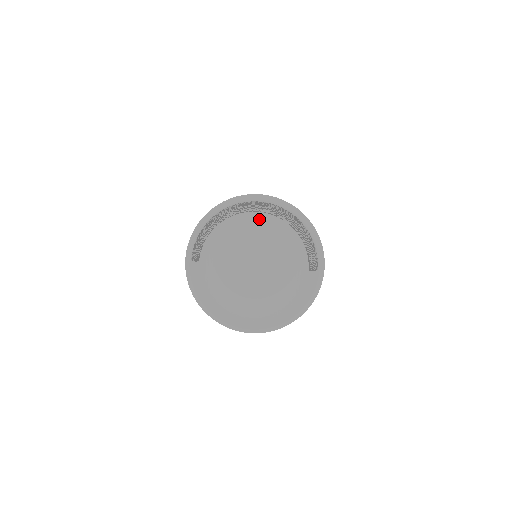
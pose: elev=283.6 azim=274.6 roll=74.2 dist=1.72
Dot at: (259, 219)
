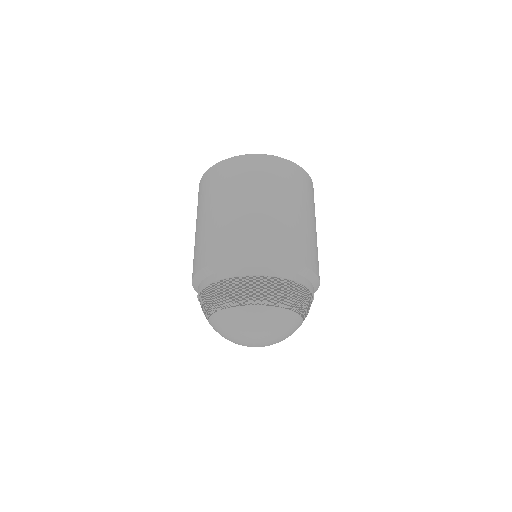
Dot at: (258, 315)
